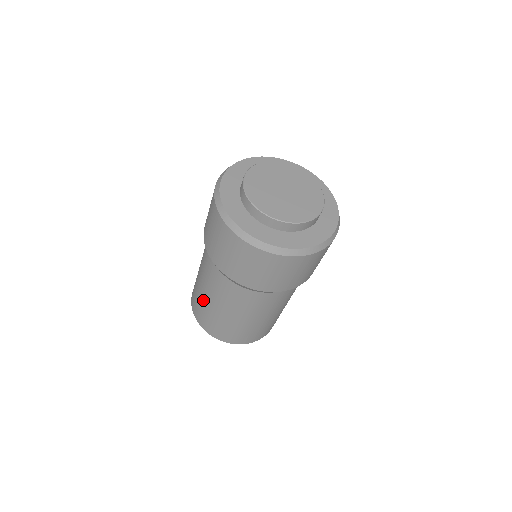
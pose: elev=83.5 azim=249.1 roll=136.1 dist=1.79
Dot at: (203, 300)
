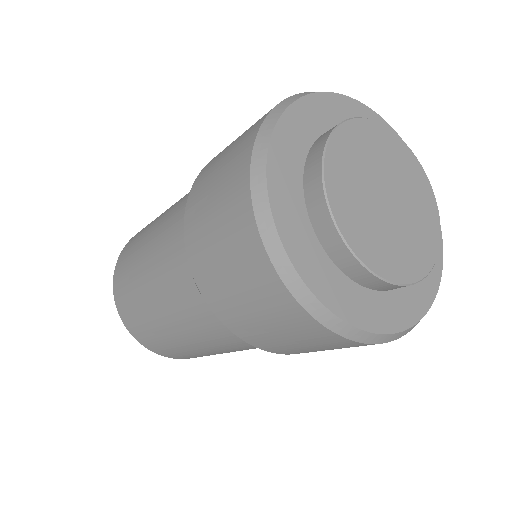
Dot at: (140, 244)
